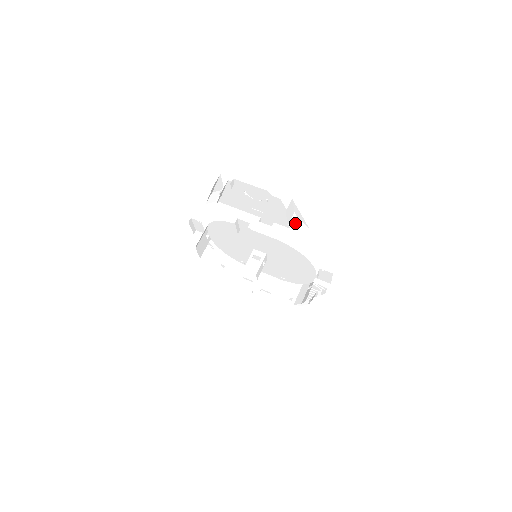
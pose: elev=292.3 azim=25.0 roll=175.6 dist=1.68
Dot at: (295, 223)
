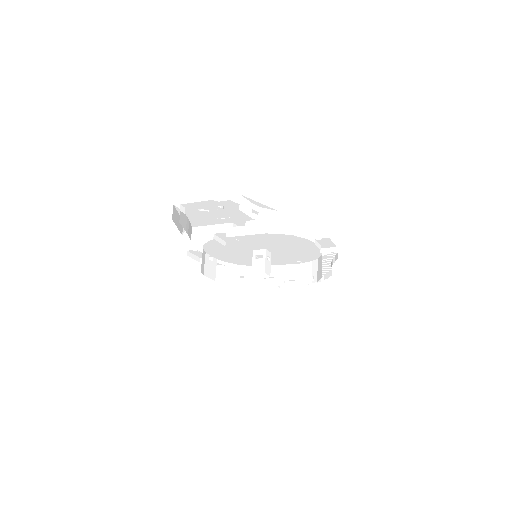
Dot at: (260, 213)
